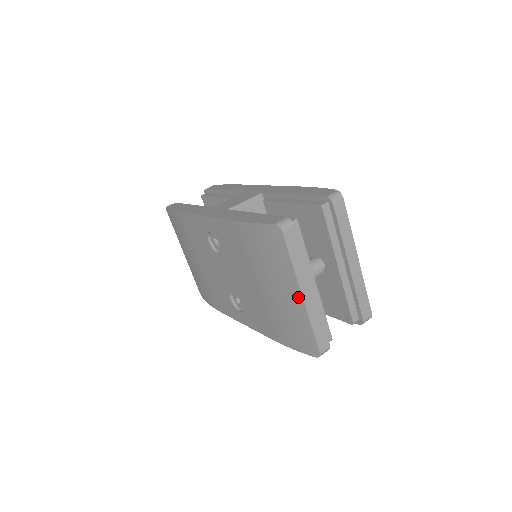
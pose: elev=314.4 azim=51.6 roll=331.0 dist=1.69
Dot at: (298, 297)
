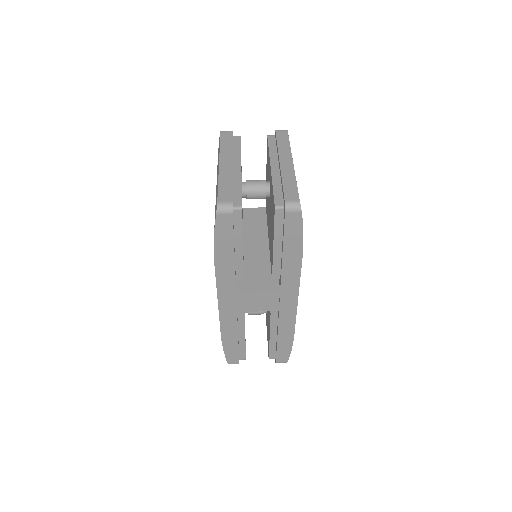
Dot at: (218, 169)
